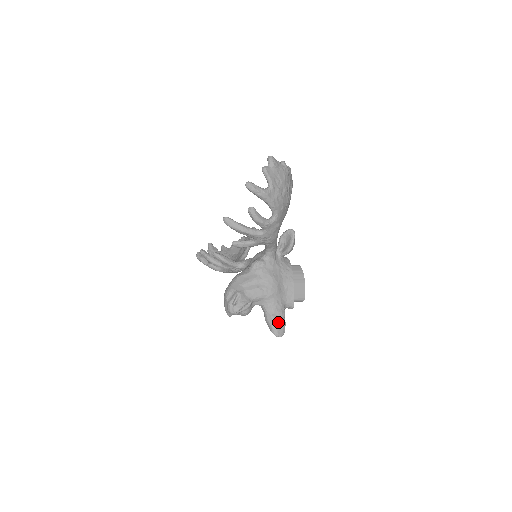
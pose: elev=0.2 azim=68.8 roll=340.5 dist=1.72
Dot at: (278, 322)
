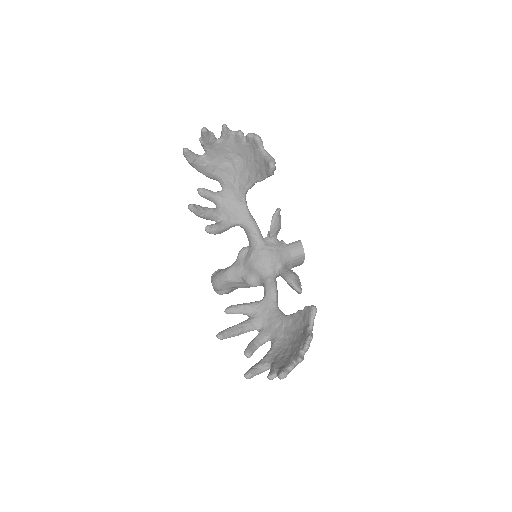
Dot at: occluded
